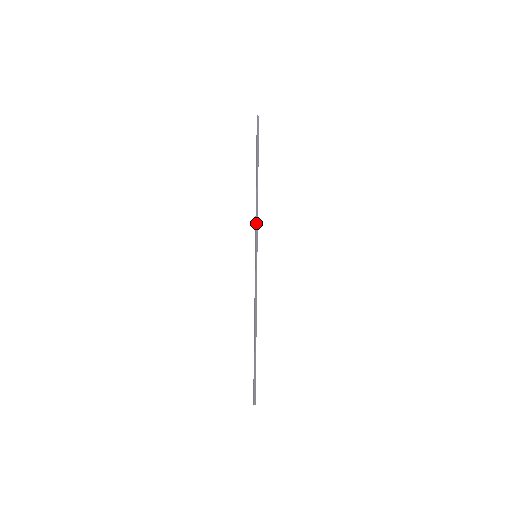
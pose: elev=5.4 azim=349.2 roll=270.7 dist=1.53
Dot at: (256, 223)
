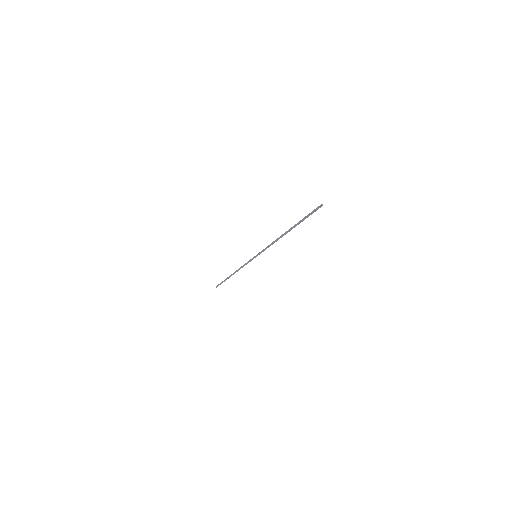
Dot at: (266, 247)
